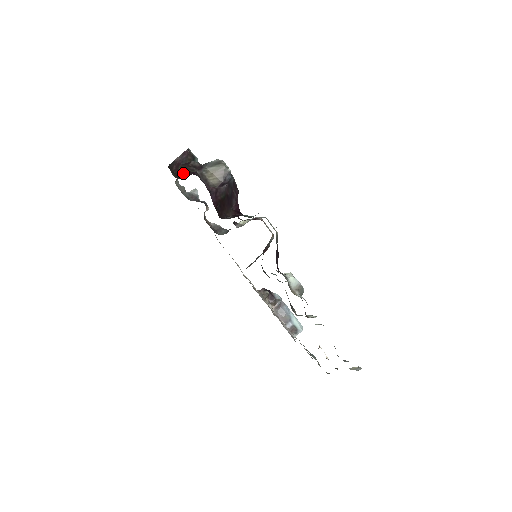
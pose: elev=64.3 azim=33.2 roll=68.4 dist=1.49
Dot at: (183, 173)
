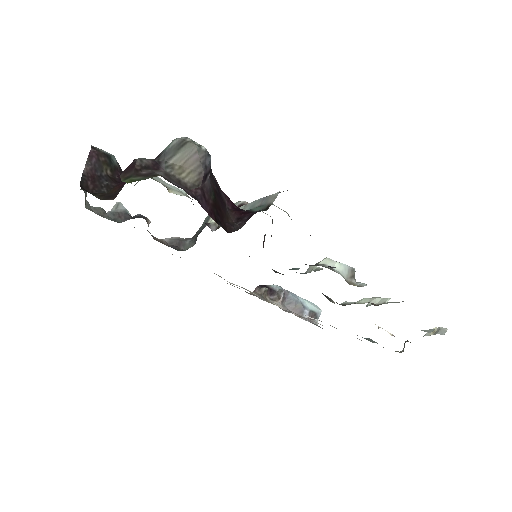
Dot at: (108, 187)
